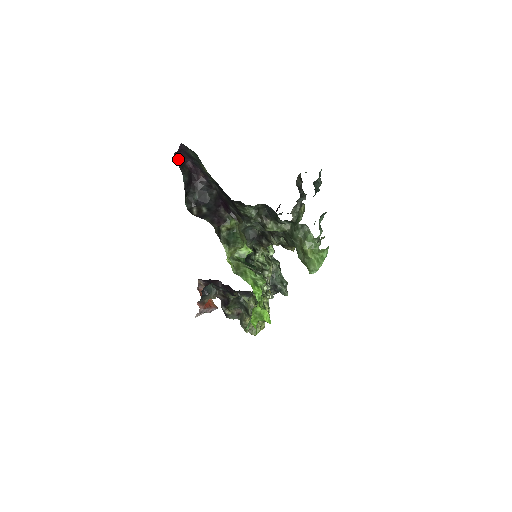
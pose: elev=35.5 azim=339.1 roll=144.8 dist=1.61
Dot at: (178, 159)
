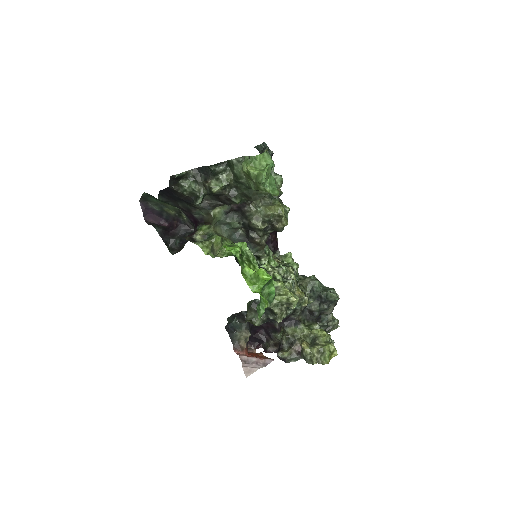
Dot at: (151, 223)
